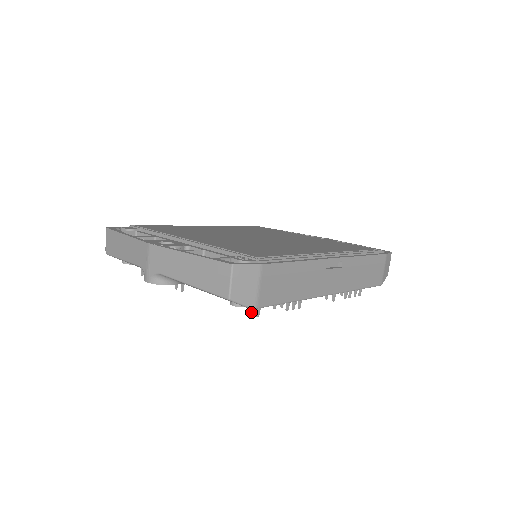
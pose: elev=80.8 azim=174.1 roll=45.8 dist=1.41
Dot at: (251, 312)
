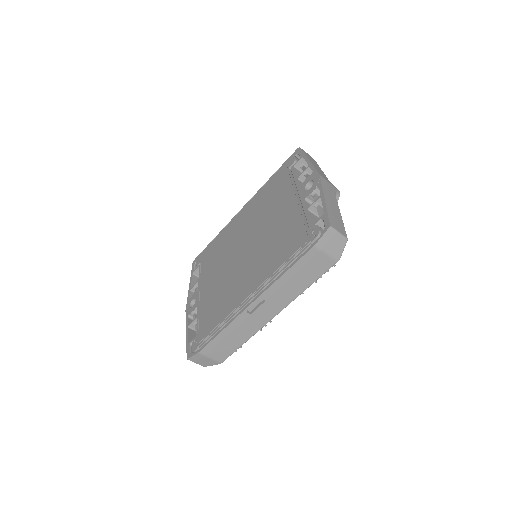
Dot at: occluded
